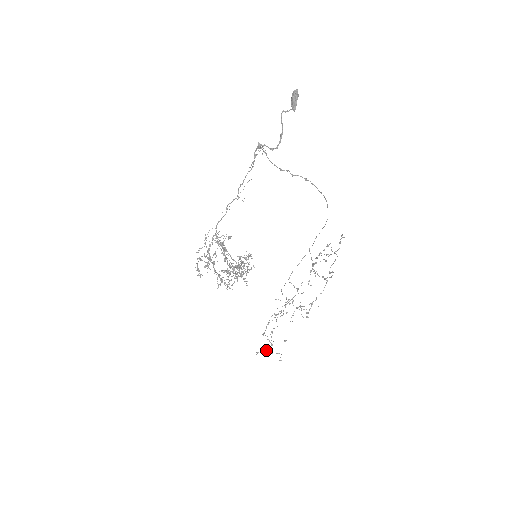
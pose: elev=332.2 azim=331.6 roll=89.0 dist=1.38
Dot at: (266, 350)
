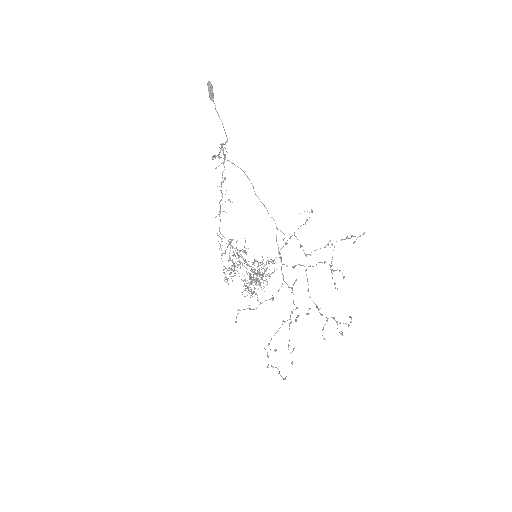
Dot at: occluded
